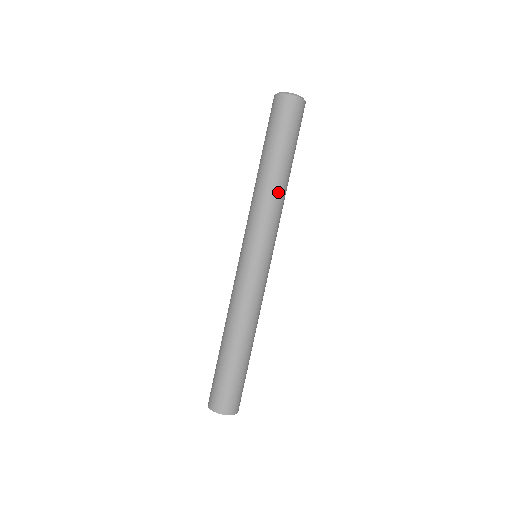
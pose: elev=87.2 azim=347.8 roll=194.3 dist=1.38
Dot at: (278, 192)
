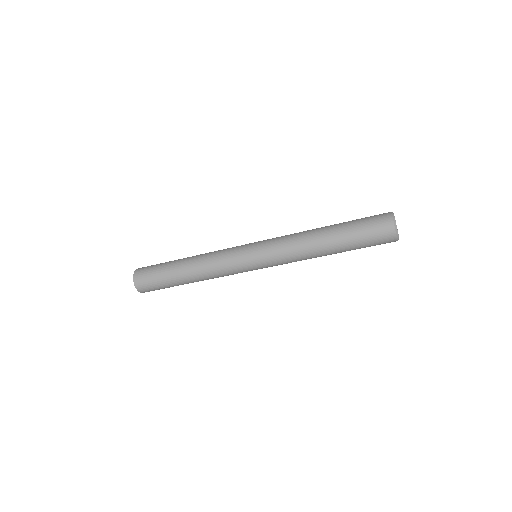
Dot at: (310, 253)
